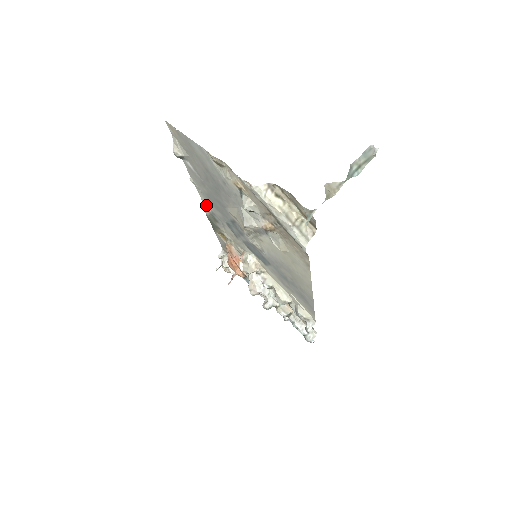
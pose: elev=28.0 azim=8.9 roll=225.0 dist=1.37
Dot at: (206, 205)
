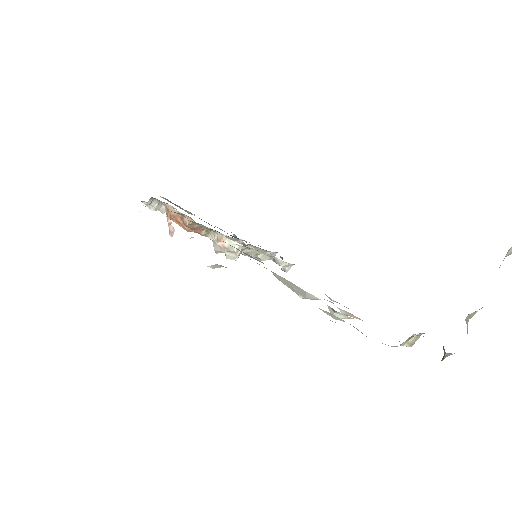
Dot at: occluded
